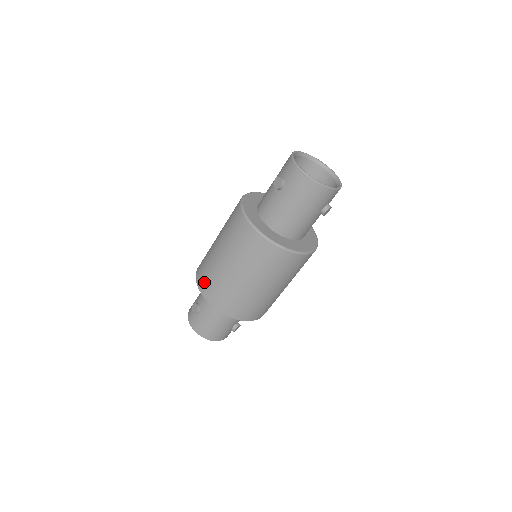
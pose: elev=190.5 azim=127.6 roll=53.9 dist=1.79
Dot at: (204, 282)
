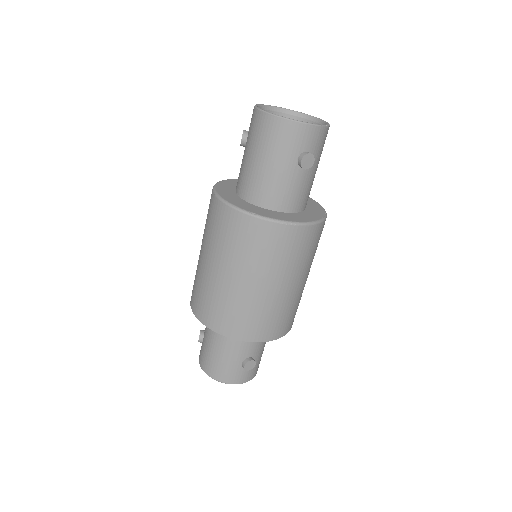
Dot at: (192, 290)
